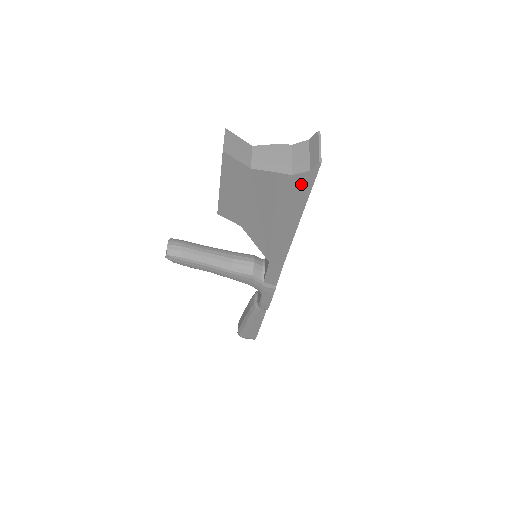
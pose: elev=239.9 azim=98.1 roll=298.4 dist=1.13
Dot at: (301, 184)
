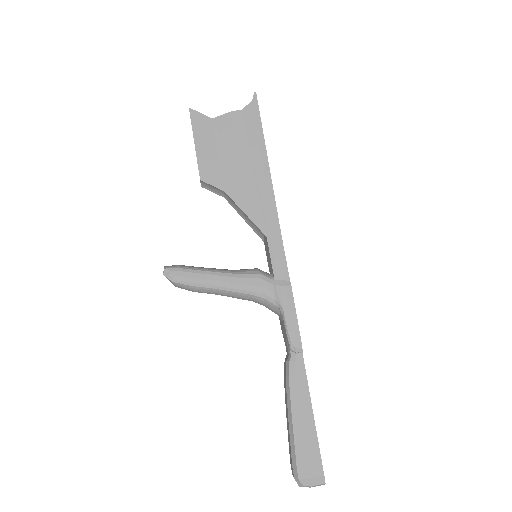
Dot at: (251, 117)
